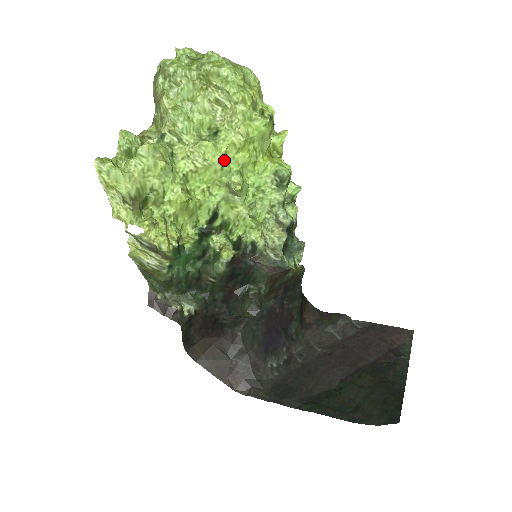
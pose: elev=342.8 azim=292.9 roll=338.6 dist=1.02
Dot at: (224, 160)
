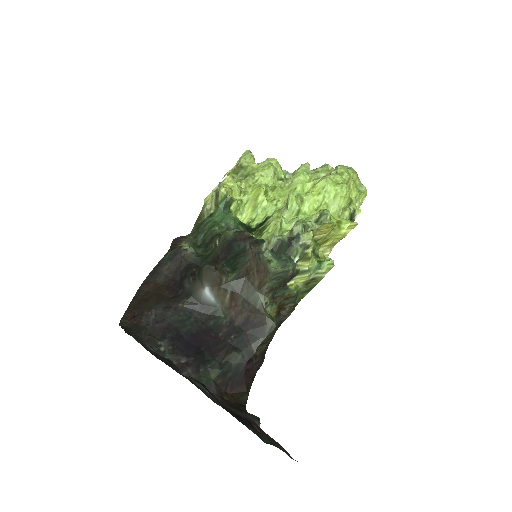
Dot at: (301, 185)
